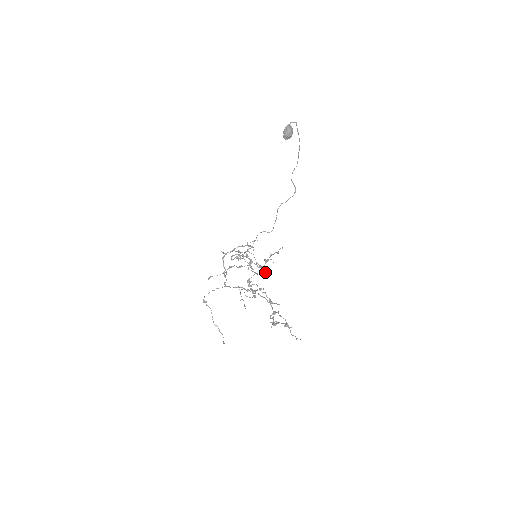
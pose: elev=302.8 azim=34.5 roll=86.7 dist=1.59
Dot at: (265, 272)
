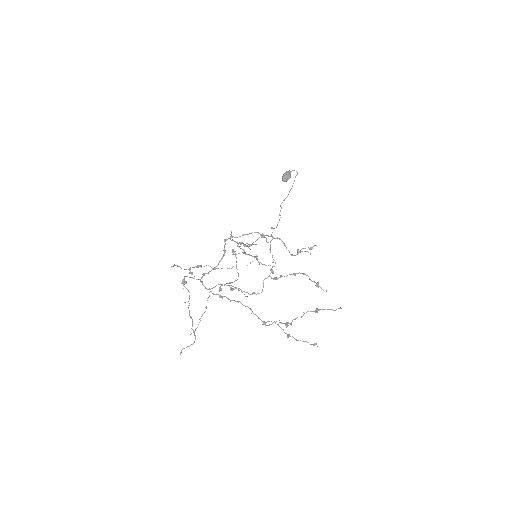
Dot at: (273, 271)
